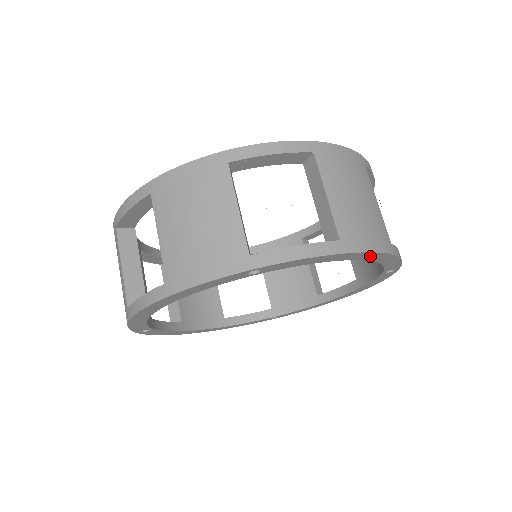
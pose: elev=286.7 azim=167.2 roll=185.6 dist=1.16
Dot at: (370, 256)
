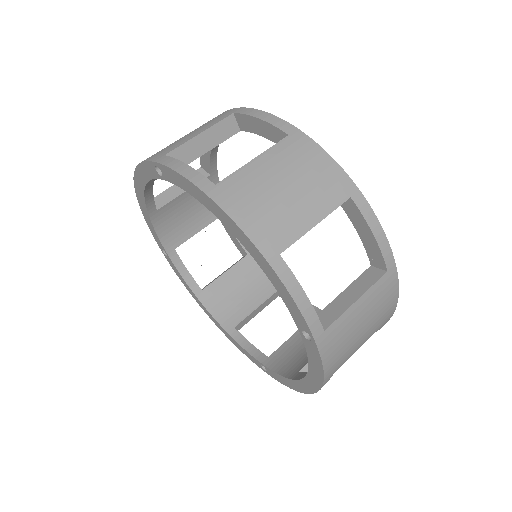
Dot at: (239, 234)
